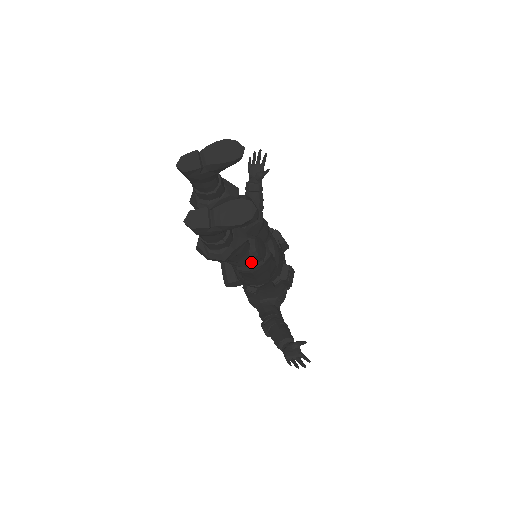
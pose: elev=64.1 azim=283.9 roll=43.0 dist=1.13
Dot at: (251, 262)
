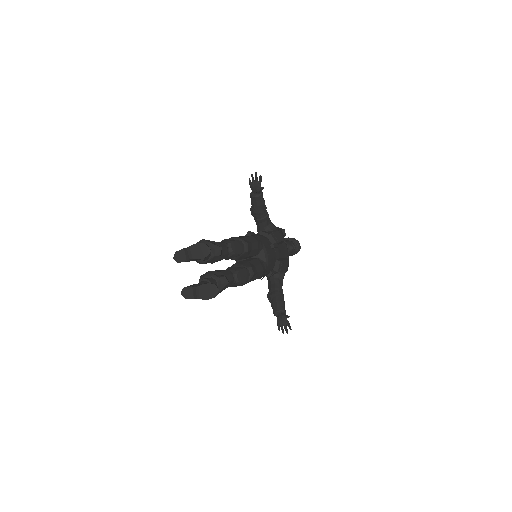
Dot at: (238, 285)
